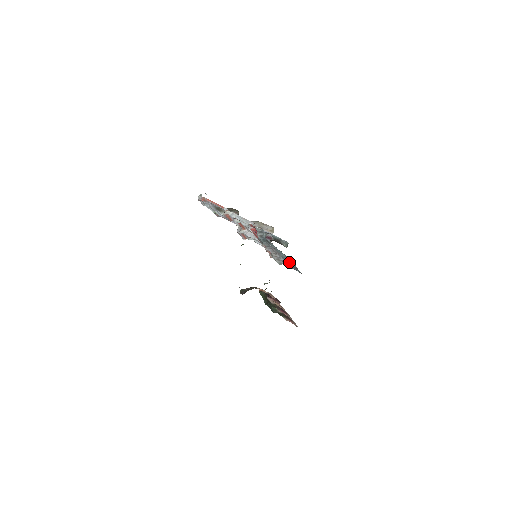
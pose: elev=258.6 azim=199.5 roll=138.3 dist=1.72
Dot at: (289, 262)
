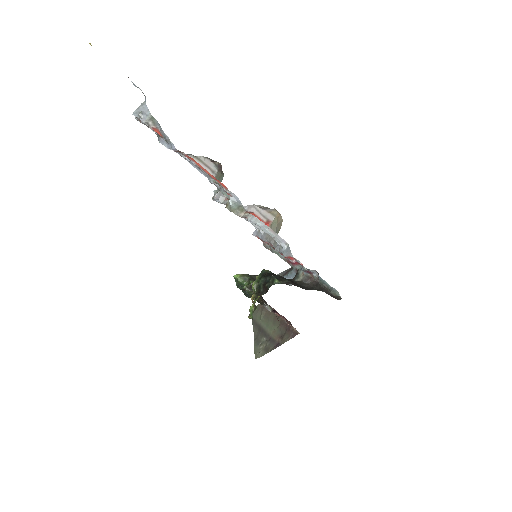
Dot at: occluded
